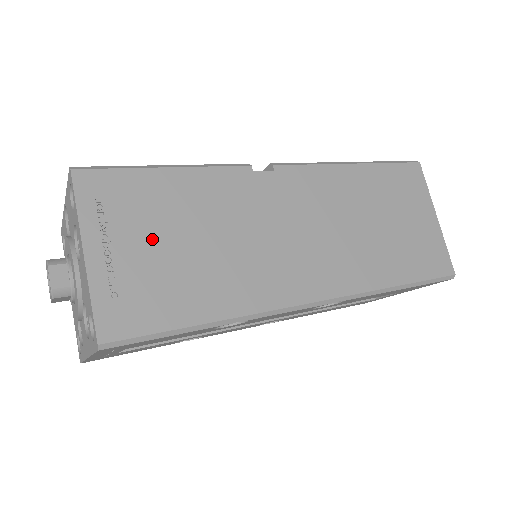
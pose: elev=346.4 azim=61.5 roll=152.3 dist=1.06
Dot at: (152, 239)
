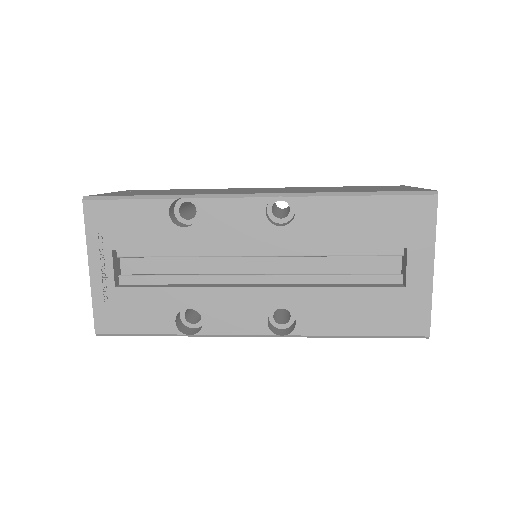
Dot at: occluded
